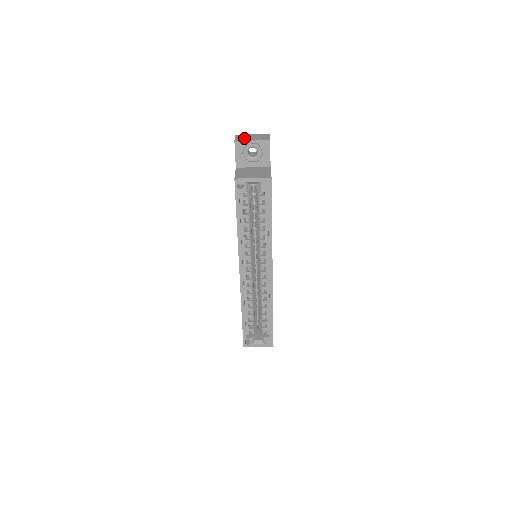
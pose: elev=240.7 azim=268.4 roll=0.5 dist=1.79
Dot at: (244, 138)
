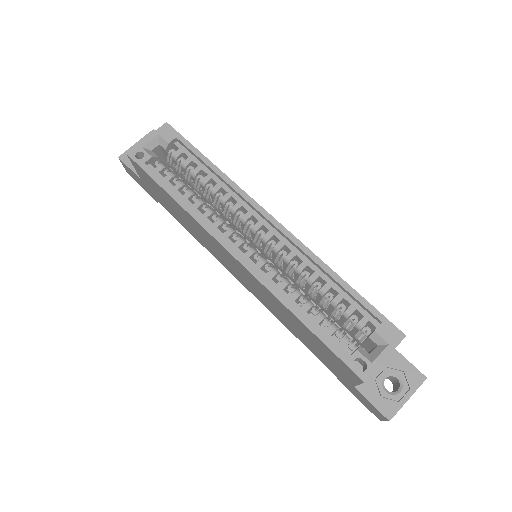
Dot at: occluded
